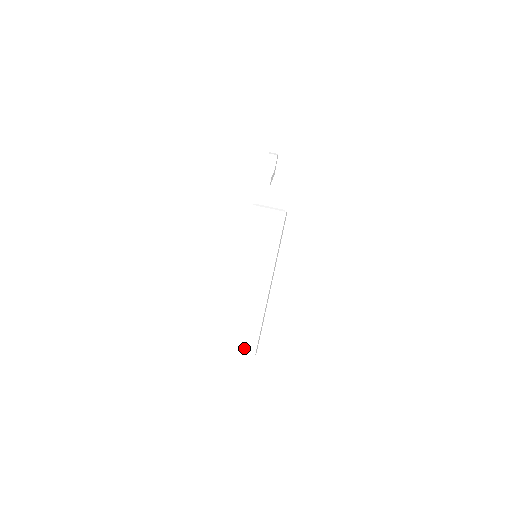
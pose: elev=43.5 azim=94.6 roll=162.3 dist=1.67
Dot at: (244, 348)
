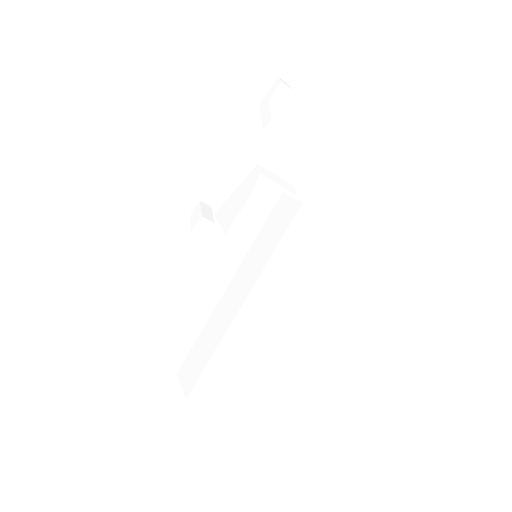
Dot at: (229, 402)
